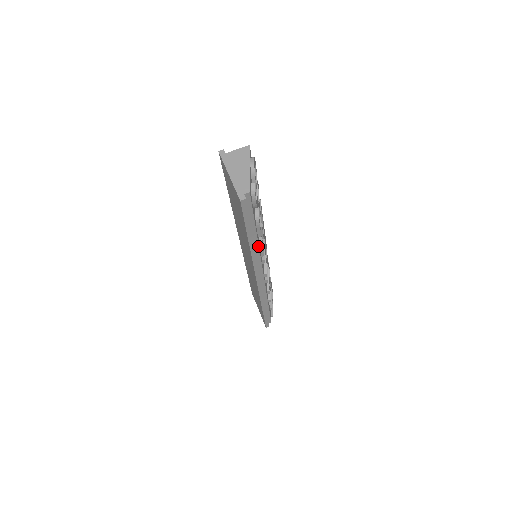
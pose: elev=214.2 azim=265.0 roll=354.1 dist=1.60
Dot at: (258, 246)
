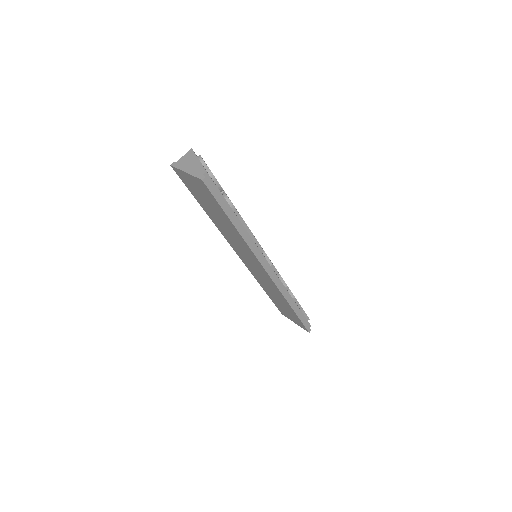
Dot at: (246, 231)
